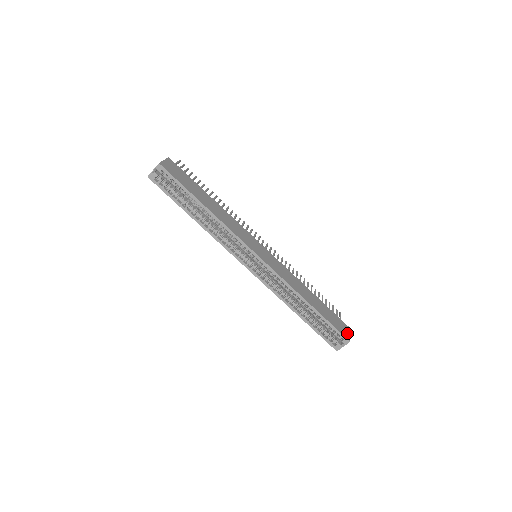
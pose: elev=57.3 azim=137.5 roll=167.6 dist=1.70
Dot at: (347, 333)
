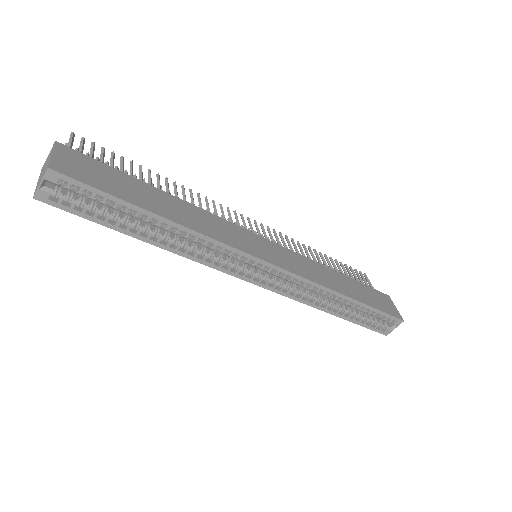
Dot at: (394, 309)
